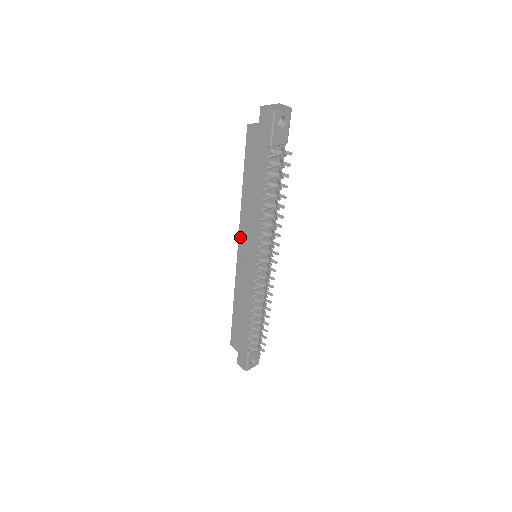
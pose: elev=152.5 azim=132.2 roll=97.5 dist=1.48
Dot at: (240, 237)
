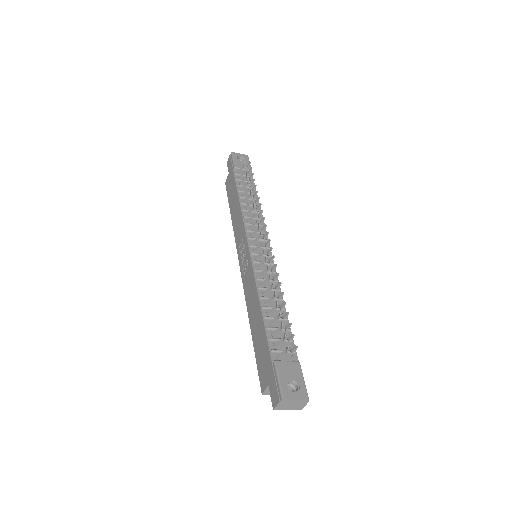
Dot at: (238, 250)
